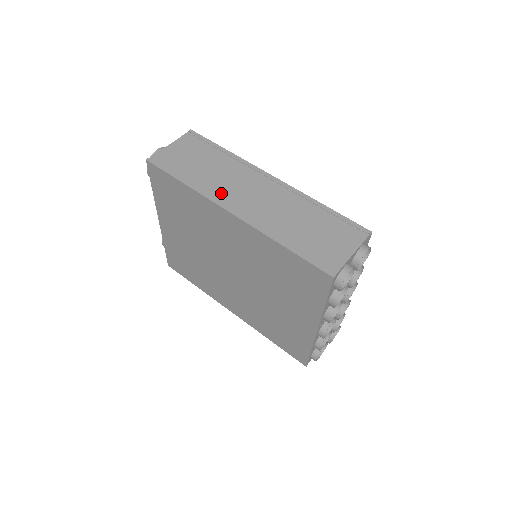
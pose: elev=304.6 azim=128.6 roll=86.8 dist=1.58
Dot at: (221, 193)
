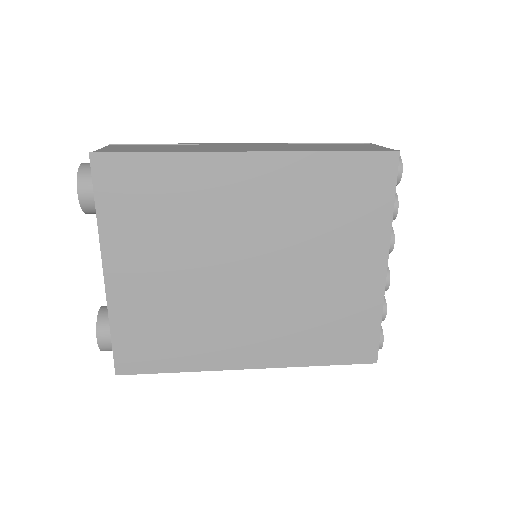
Dot at: (216, 150)
